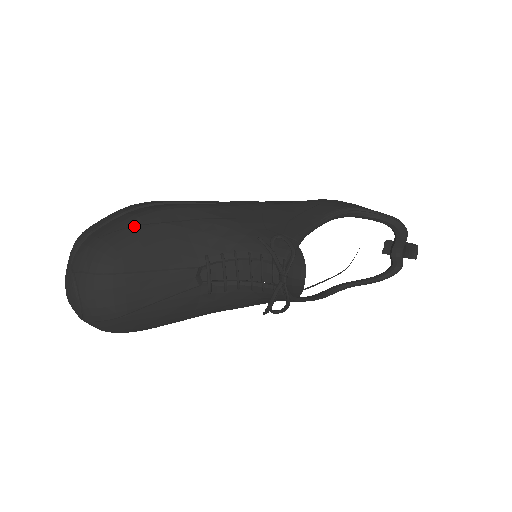
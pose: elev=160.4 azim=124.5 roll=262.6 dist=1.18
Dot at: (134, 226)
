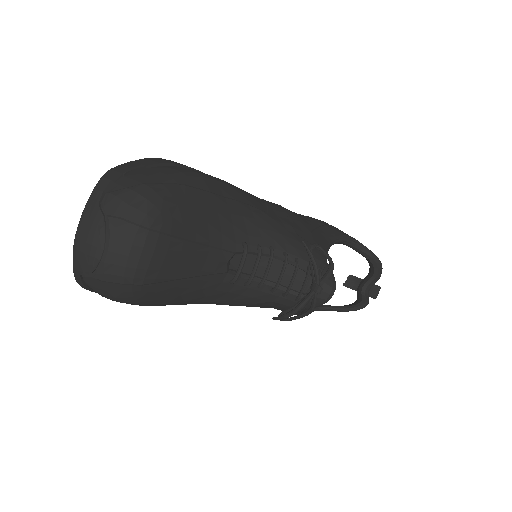
Dot at: (185, 185)
